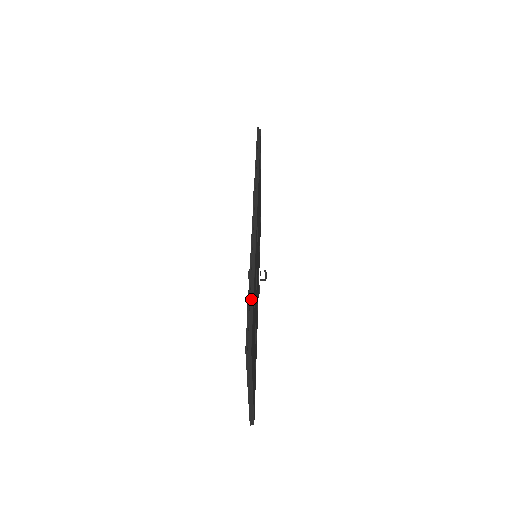
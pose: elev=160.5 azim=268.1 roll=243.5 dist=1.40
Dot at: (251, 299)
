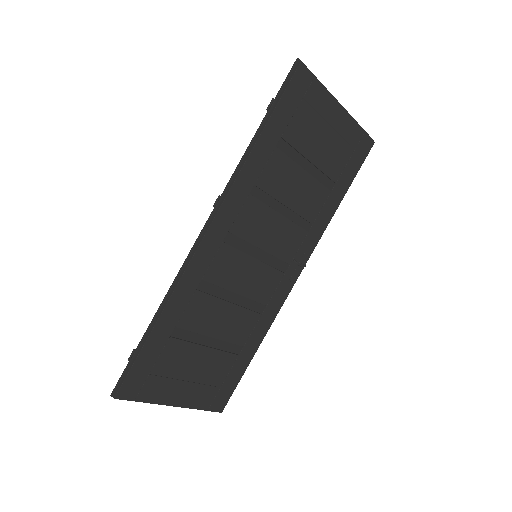
Dot at: (141, 346)
